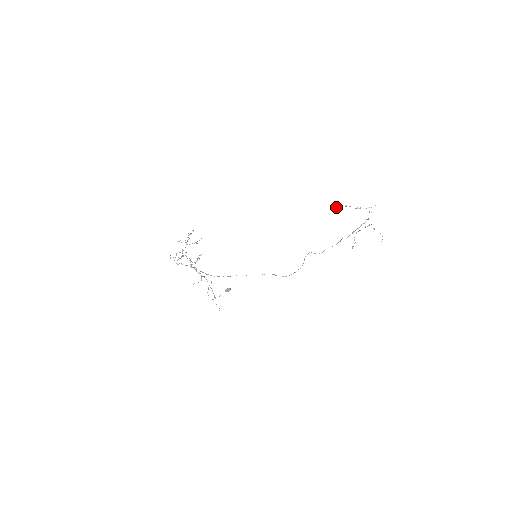
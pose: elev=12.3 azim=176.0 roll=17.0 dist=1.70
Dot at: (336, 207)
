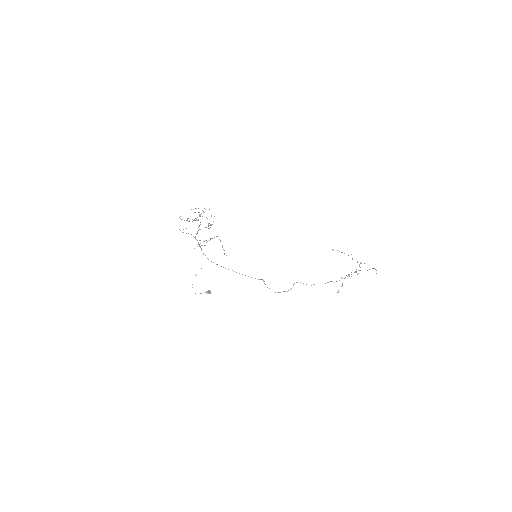
Dot at: occluded
